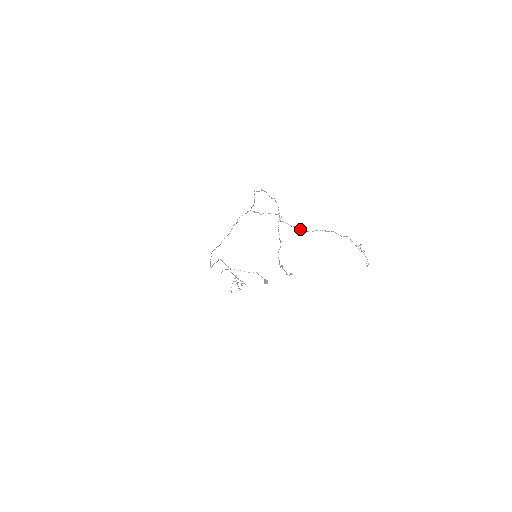
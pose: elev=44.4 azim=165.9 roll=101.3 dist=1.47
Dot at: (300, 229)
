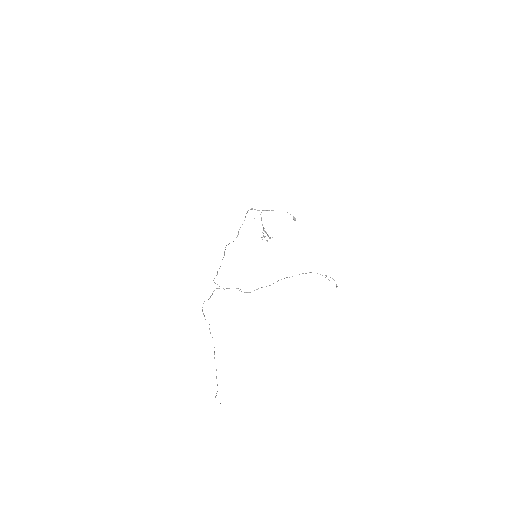
Dot at: occluded
